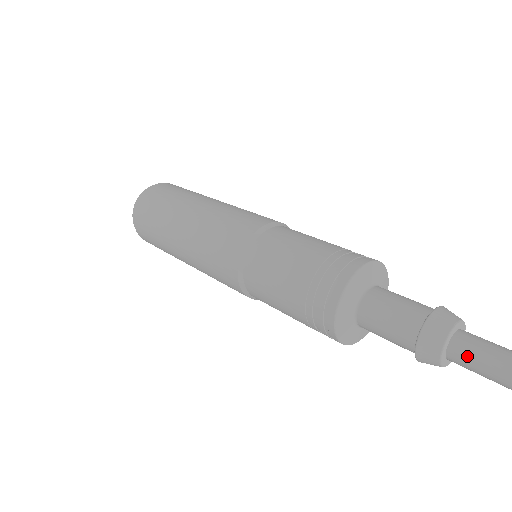
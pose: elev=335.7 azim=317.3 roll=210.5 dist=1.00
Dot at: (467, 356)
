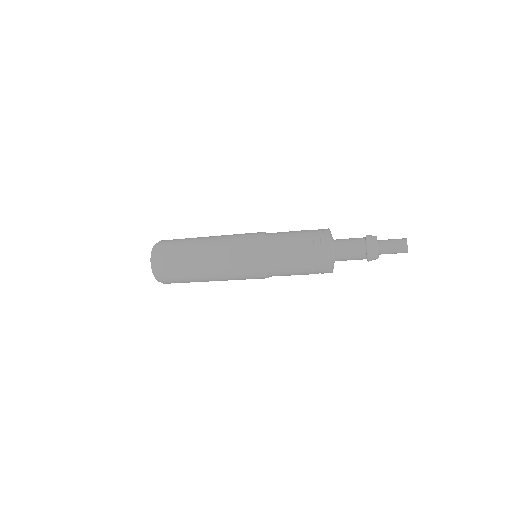
Dot at: (387, 243)
